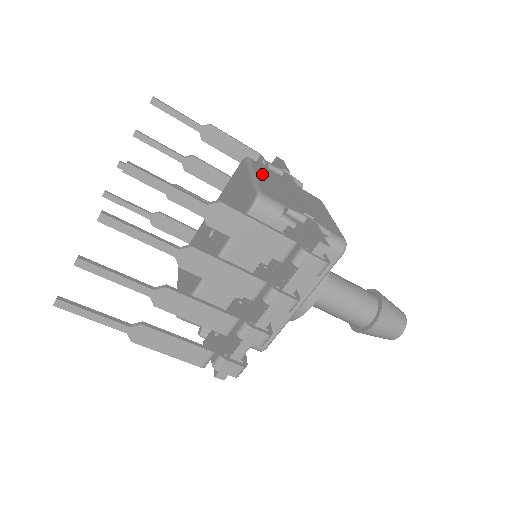
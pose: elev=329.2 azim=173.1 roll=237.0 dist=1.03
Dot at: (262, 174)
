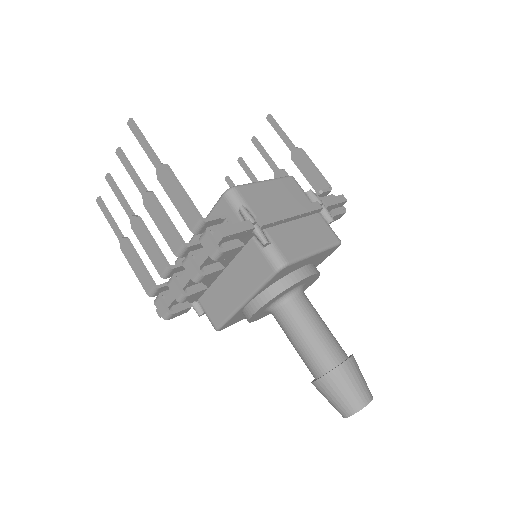
Dot at: (277, 187)
